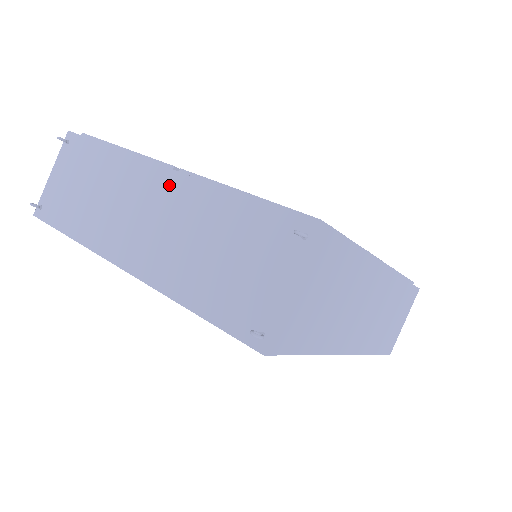
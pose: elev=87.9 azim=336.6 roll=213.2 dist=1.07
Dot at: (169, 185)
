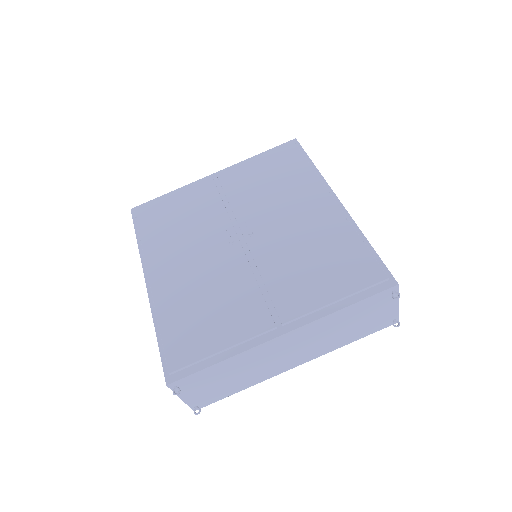
Dot at: (293, 336)
